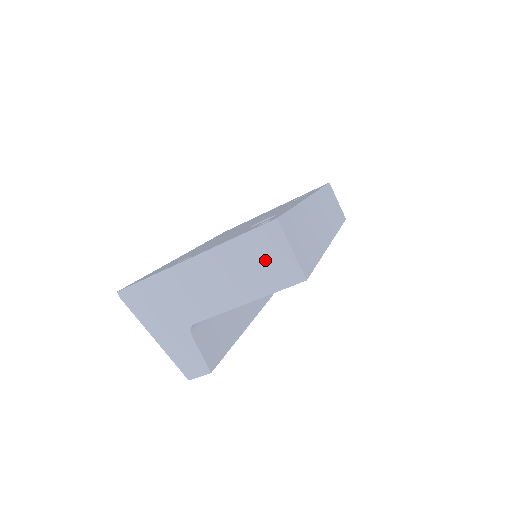
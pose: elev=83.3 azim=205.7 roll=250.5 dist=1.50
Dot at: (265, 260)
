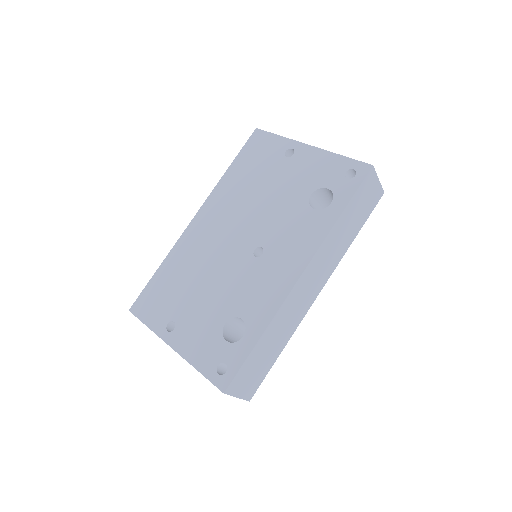
Dot at: occluded
